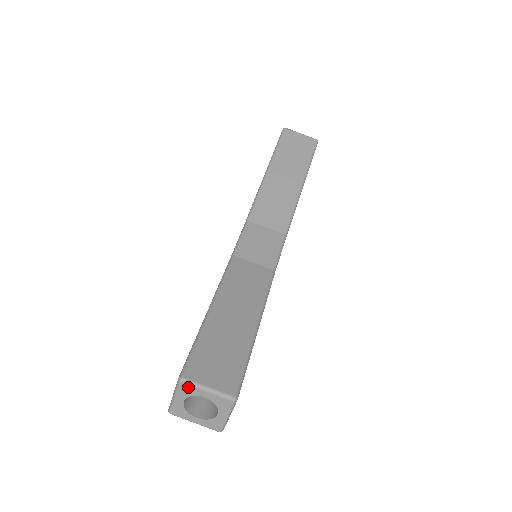
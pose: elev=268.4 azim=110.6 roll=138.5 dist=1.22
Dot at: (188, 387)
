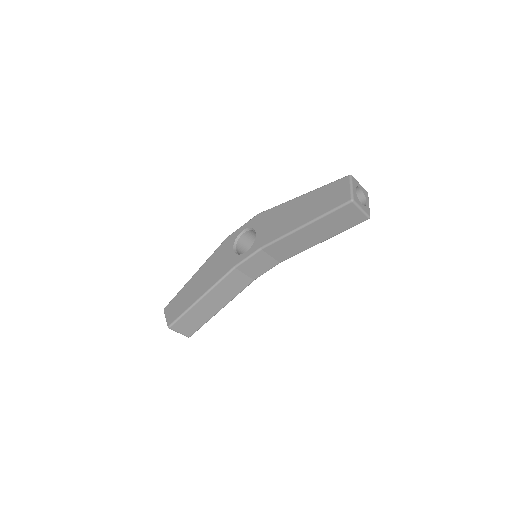
Dot at: (171, 328)
